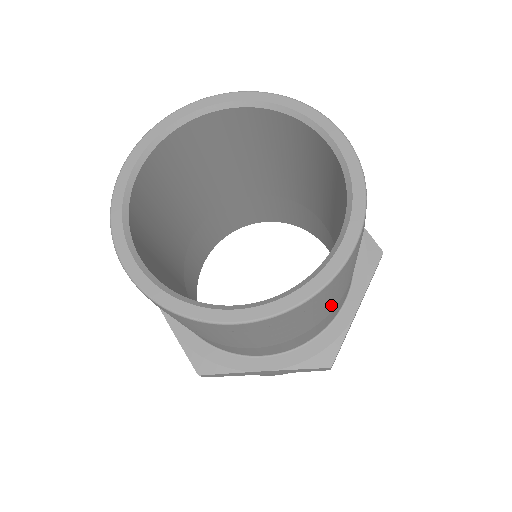
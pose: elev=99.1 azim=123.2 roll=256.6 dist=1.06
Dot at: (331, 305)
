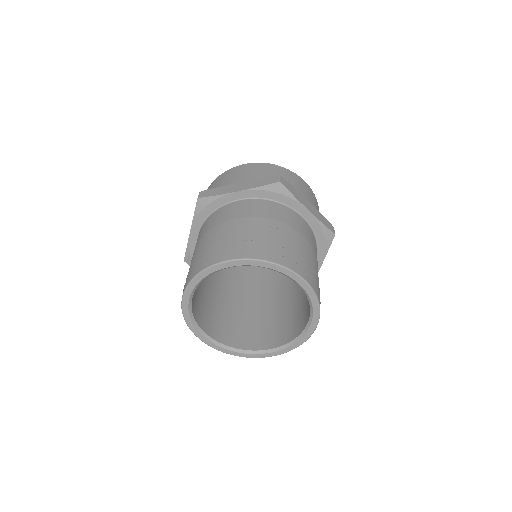
Dot at: occluded
